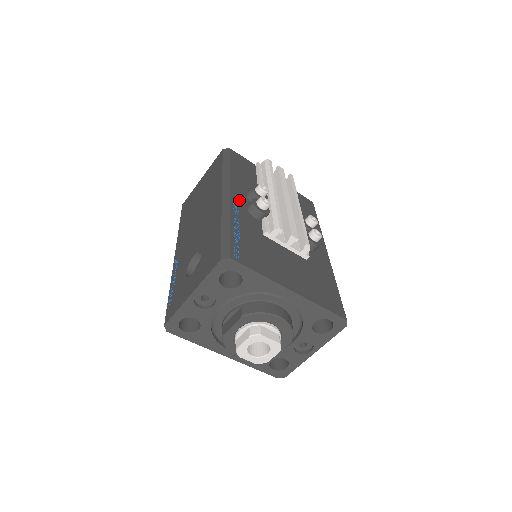
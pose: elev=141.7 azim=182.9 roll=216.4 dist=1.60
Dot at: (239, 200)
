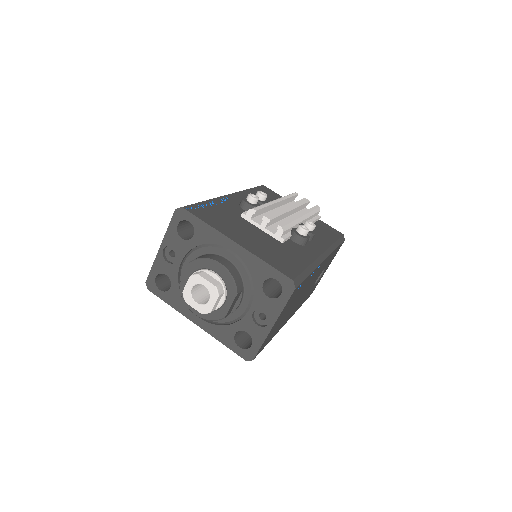
Dot at: (236, 199)
